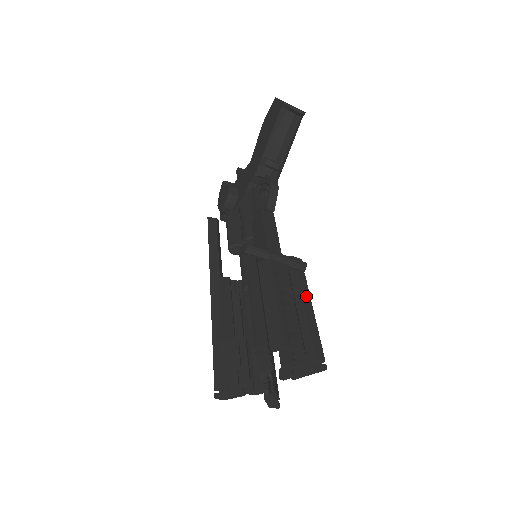
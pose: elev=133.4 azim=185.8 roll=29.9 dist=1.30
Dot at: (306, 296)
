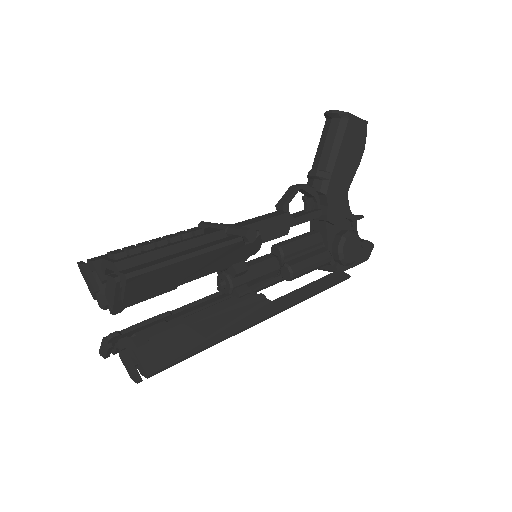
Dot at: (206, 246)
